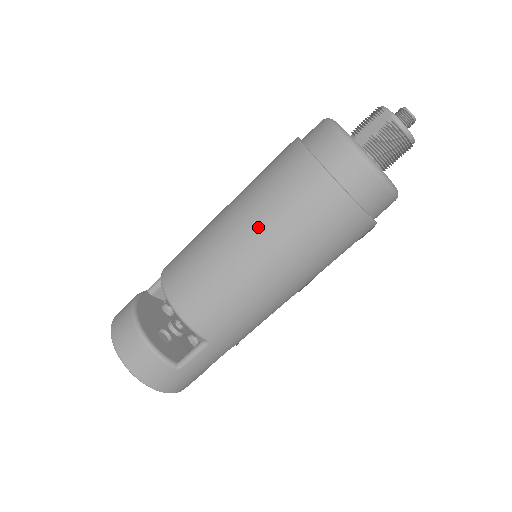
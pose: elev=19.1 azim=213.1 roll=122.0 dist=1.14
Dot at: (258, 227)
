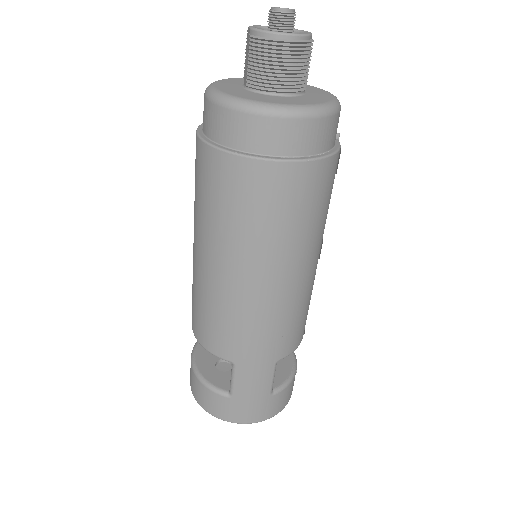
Dot at: (198, 231)
